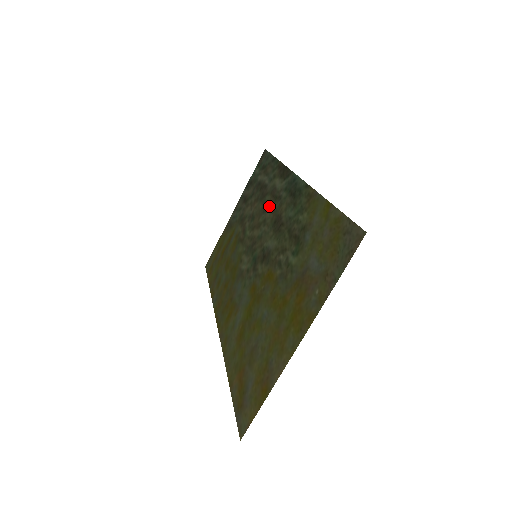
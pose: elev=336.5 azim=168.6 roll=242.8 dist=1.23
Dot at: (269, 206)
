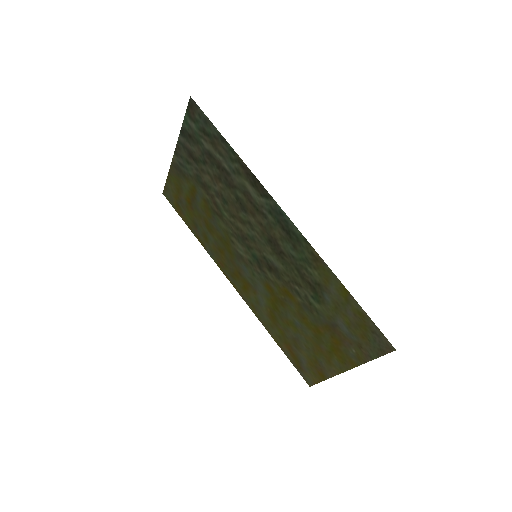
Dot at: (249, 211)
